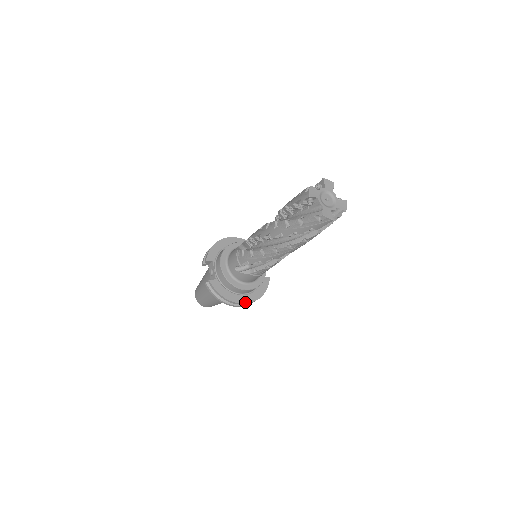
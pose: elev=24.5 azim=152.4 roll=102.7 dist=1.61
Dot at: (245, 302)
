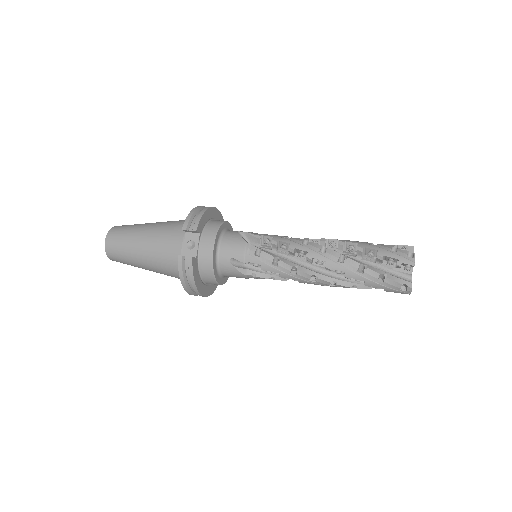
Dot at: (205, 295)
